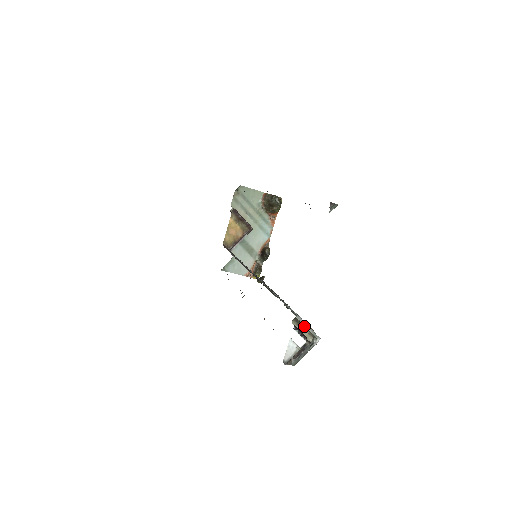
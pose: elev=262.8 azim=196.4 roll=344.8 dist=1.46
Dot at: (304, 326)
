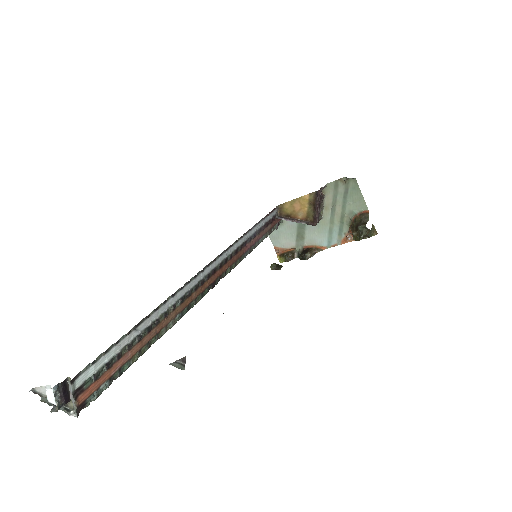
Dot at: (70, 394)
